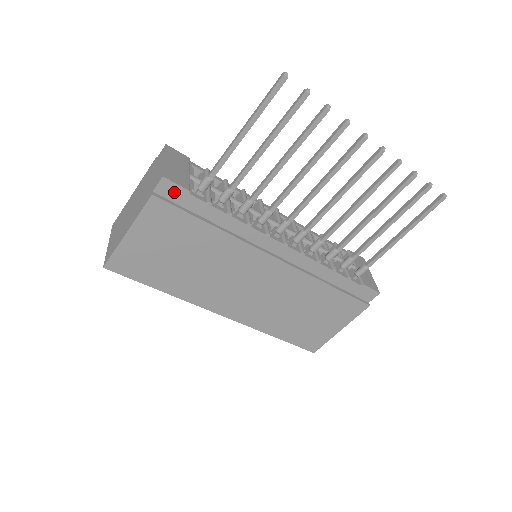
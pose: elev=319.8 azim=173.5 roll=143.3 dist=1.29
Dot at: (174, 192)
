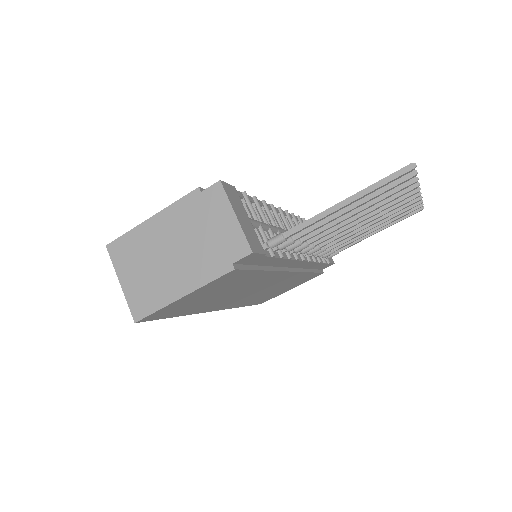
Dot at: (251, 258)
